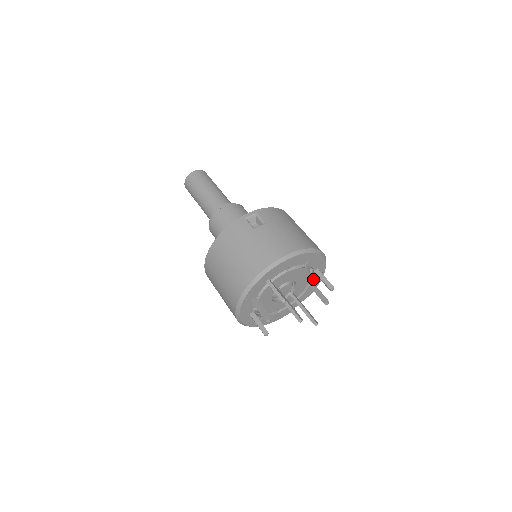
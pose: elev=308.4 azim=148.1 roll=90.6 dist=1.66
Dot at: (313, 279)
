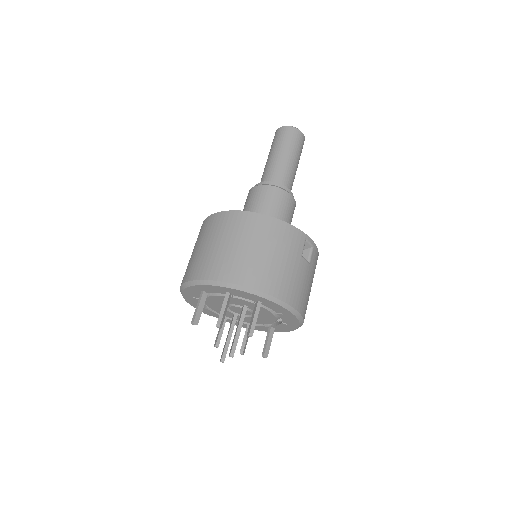
Dot at: (258, 326)
